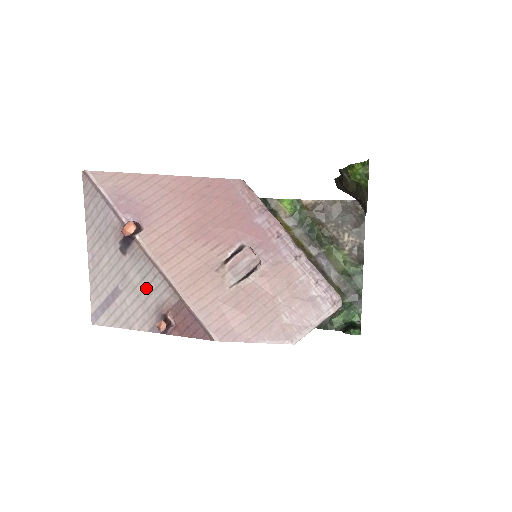
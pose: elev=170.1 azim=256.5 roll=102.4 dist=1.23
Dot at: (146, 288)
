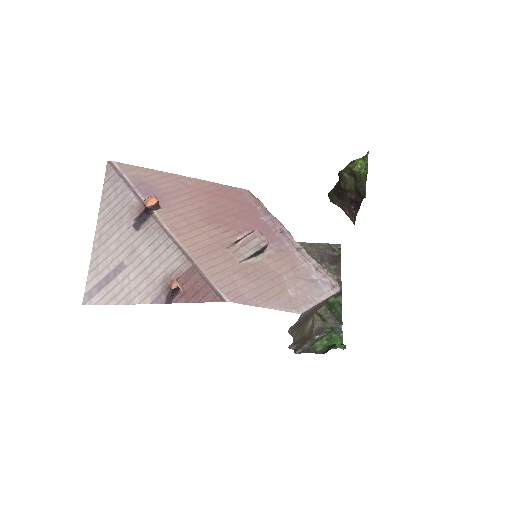
Dot at: (156, 259)
